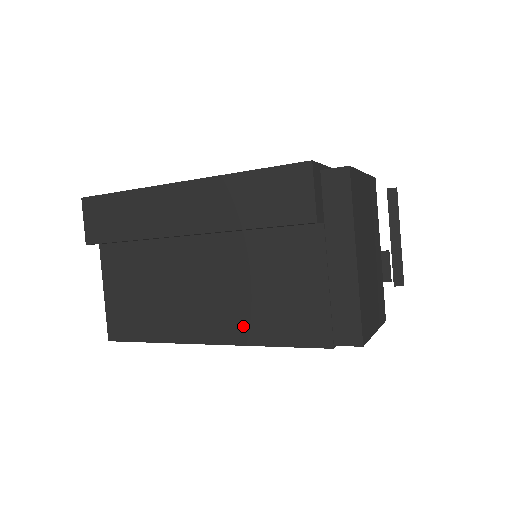
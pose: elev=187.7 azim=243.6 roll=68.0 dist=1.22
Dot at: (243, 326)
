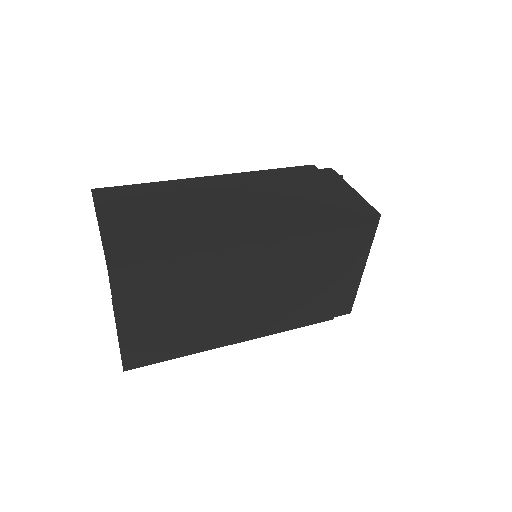
Dot at: (273, 324)
